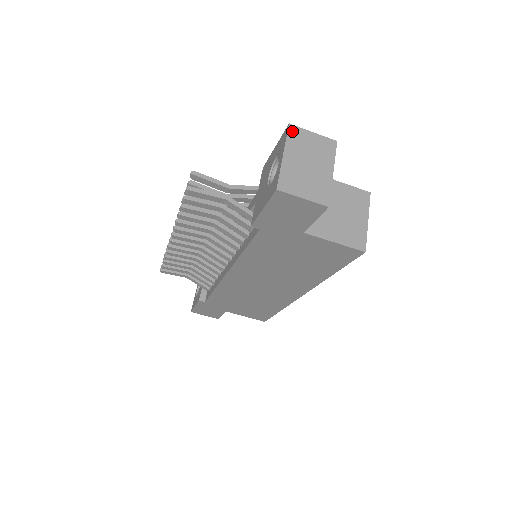
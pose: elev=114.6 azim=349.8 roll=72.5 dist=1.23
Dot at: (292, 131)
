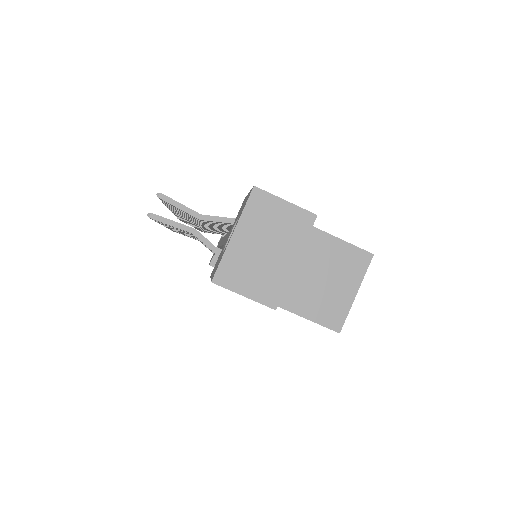
Dot at: (255, 198)
